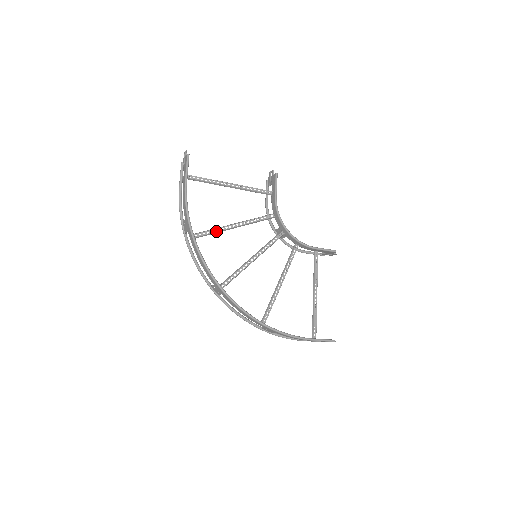
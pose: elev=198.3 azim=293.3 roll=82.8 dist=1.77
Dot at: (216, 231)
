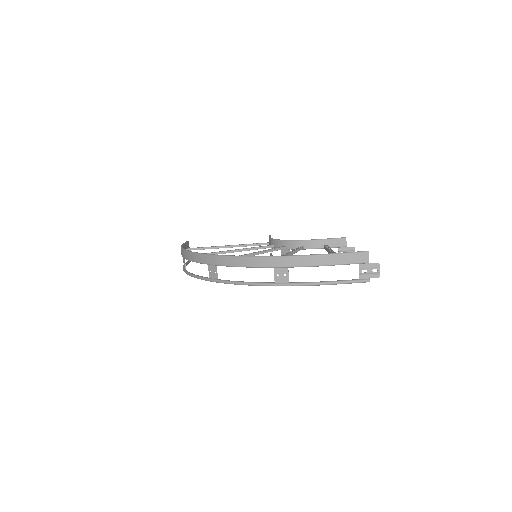
Dot at: (211, 253)
